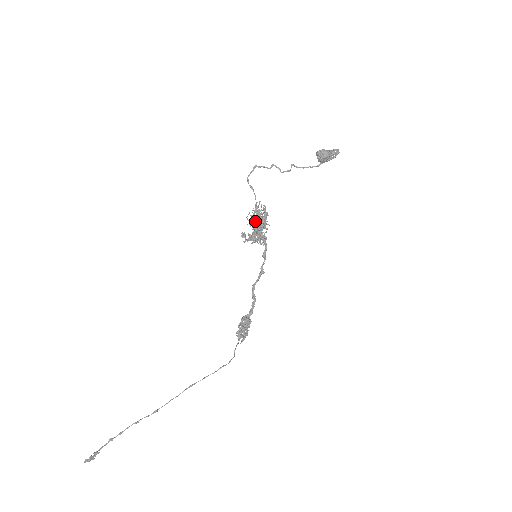
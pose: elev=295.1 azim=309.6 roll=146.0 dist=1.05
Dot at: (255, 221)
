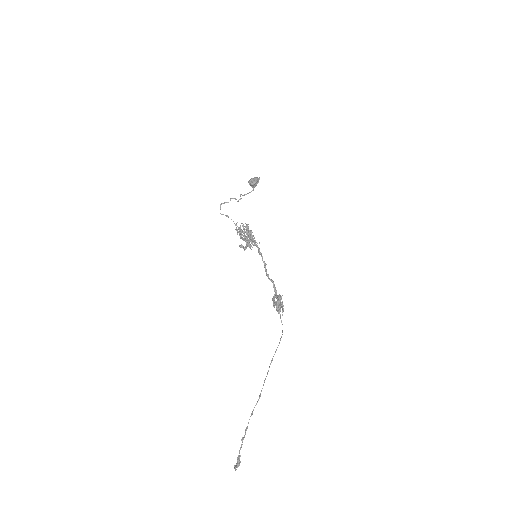
Dot at: occluded
